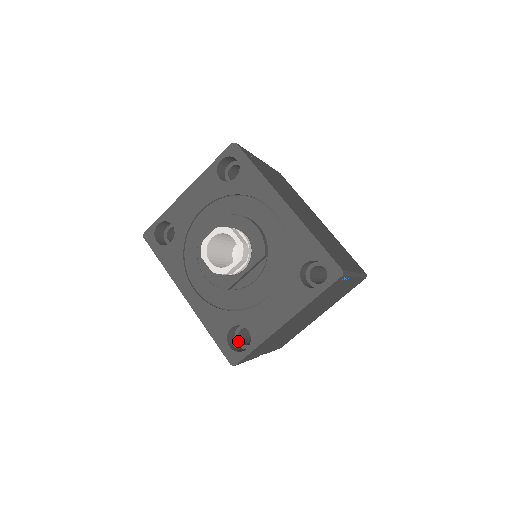
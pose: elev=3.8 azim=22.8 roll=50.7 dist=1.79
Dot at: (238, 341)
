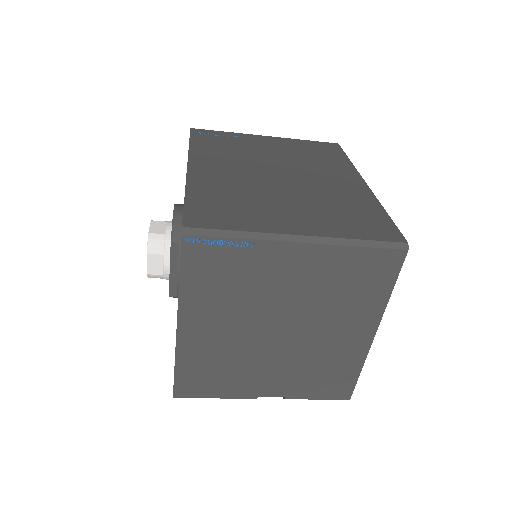
Dot at: occluded
